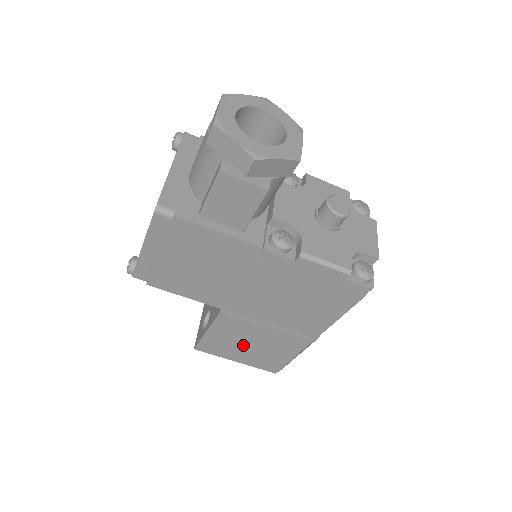
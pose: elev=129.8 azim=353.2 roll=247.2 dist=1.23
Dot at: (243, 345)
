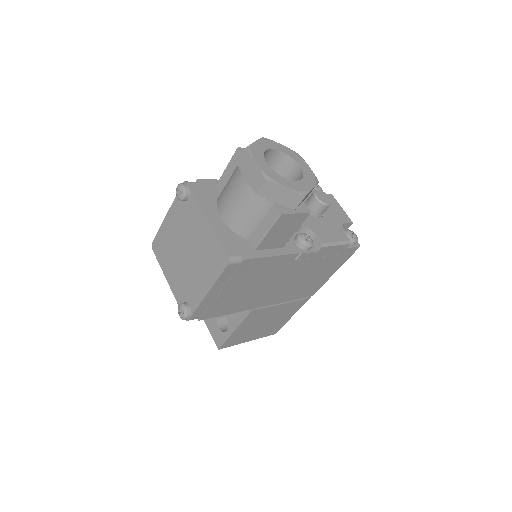
Dot at: (259, 326)
